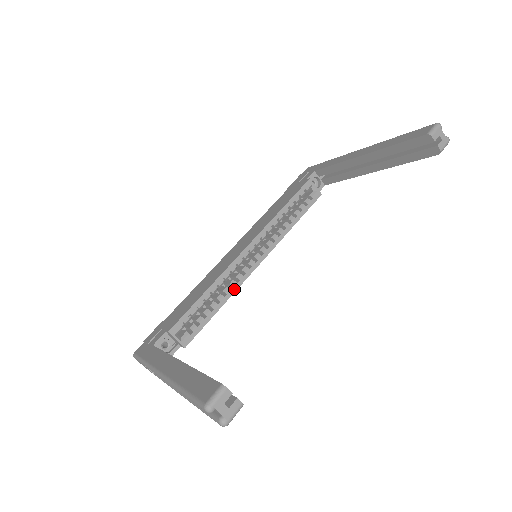
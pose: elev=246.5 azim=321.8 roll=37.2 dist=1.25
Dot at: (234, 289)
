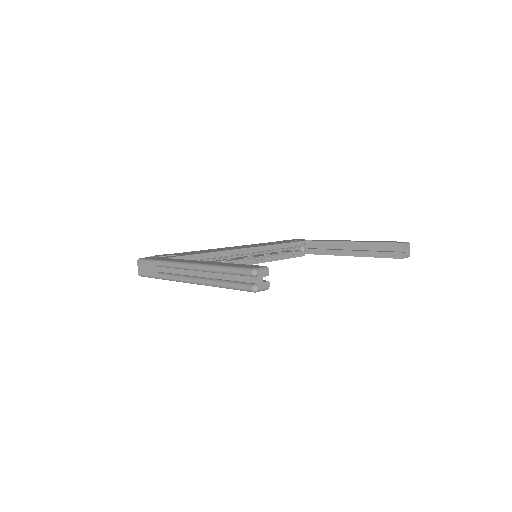
Dot at: occluded
